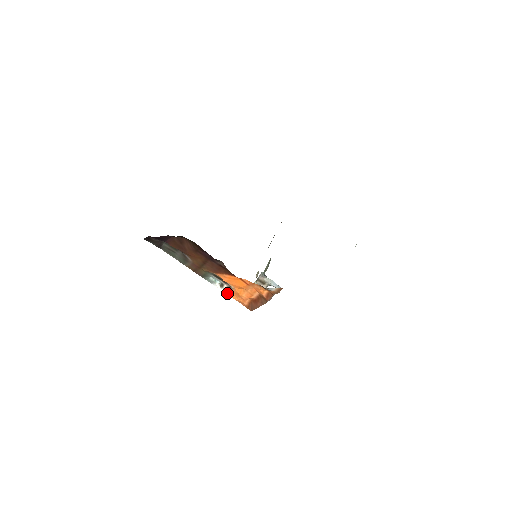
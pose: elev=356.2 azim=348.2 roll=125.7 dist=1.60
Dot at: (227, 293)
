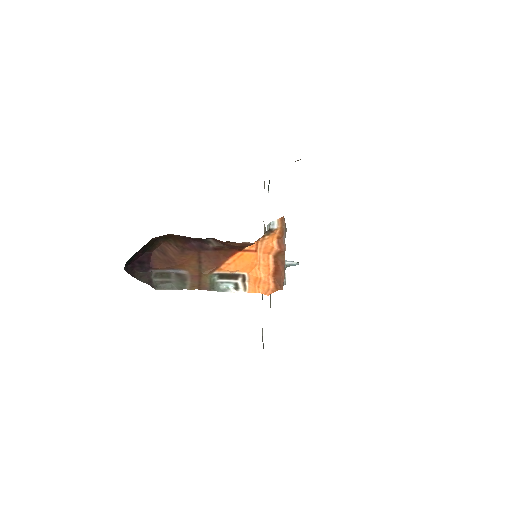
Dot at: (247, 291)
